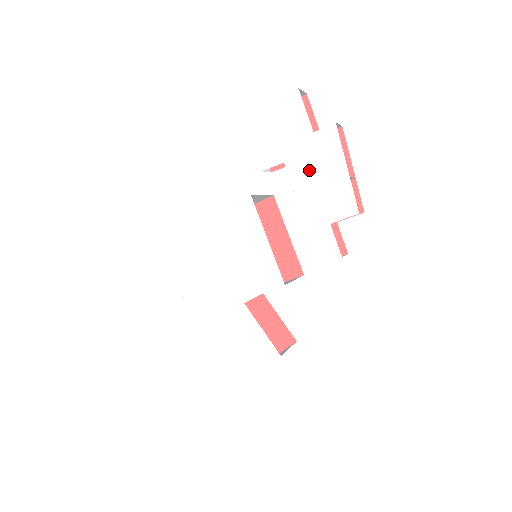
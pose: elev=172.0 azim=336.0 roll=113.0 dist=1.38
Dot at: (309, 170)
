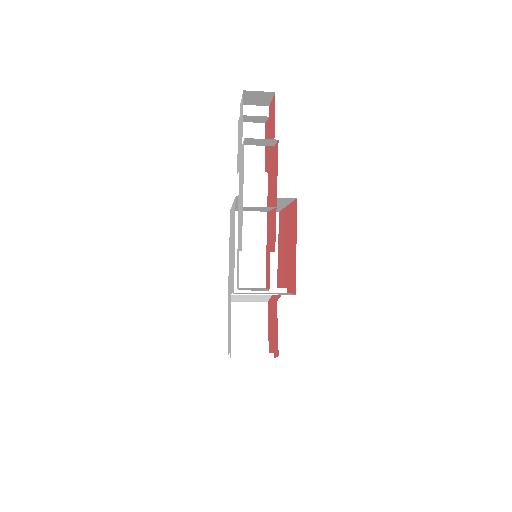
Dot at: (240, 186)
